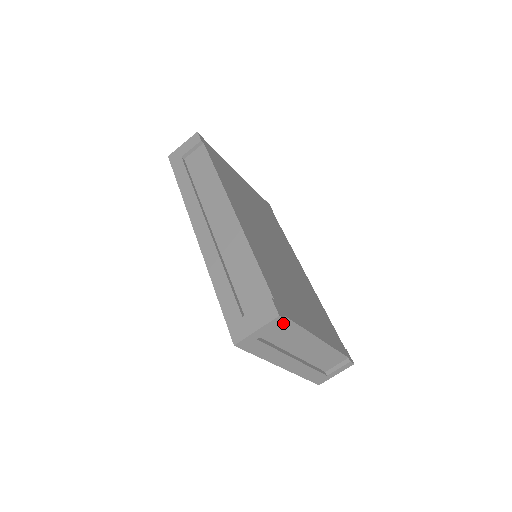
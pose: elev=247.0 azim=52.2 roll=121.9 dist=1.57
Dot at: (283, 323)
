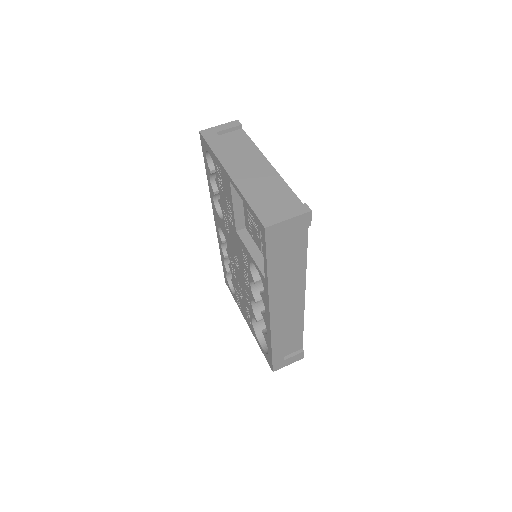
Dot at: (240, 135)
